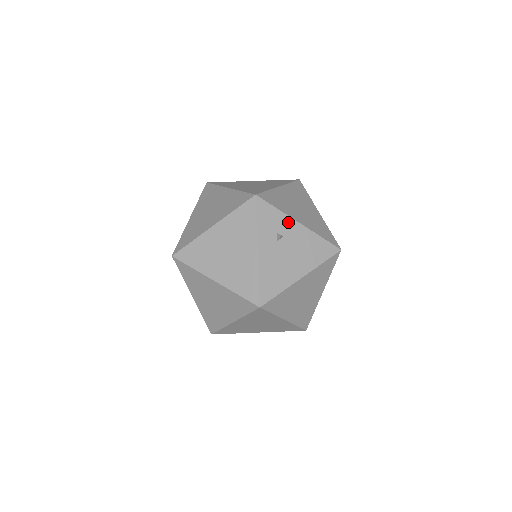
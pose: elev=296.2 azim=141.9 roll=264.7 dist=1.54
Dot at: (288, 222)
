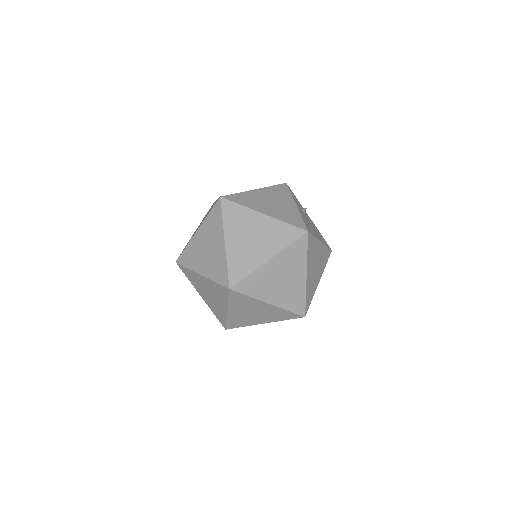
Dot at: occluded
